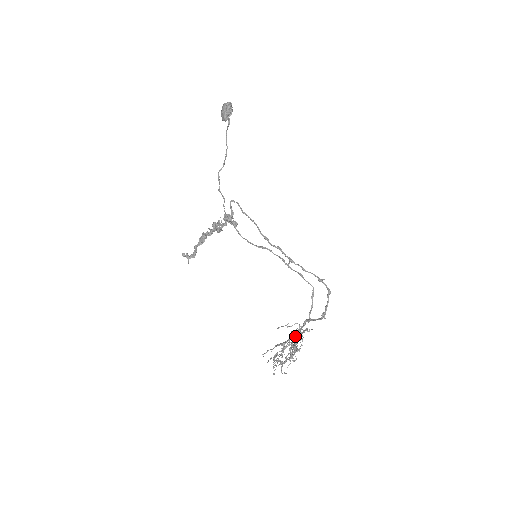
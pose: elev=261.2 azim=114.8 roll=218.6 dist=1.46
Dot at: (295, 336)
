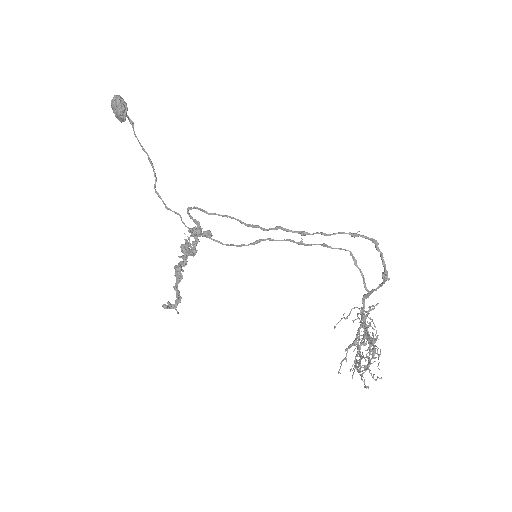
Dot at: (361, 324)
